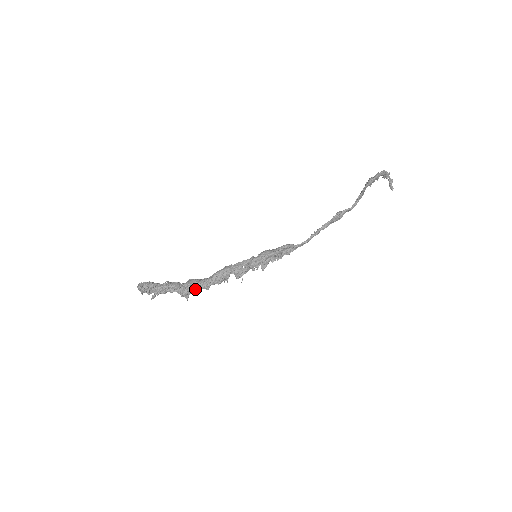
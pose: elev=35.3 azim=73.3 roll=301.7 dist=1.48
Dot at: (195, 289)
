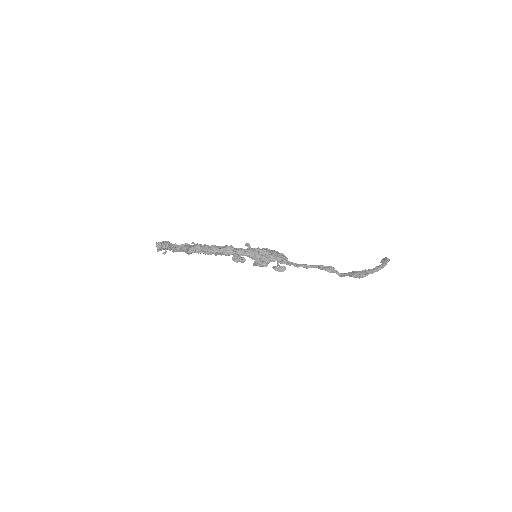
Dot at: (198, 253)
